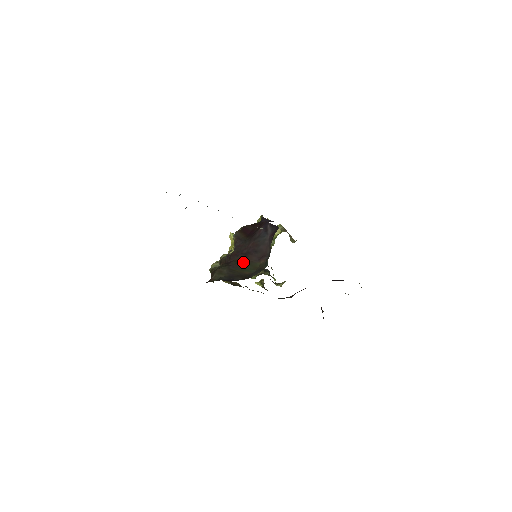
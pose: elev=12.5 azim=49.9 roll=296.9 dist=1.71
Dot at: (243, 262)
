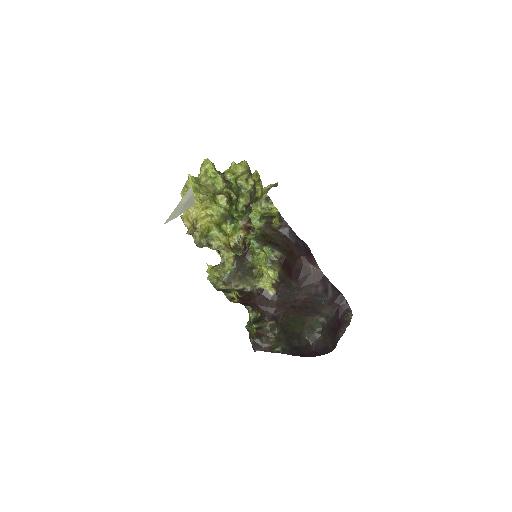
Dot at: (293, 318)
